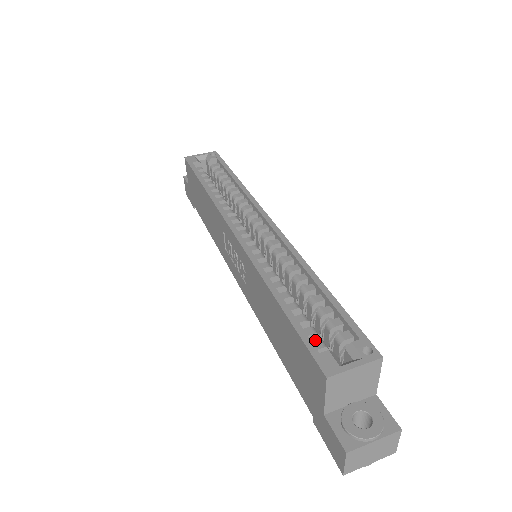
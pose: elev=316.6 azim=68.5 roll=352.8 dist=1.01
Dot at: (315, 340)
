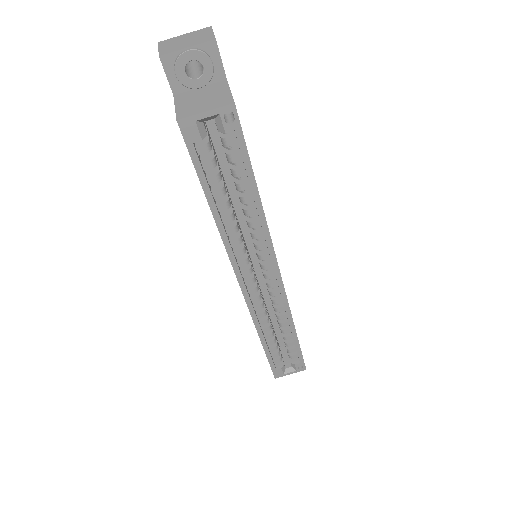
Dot at: (277, 351)
